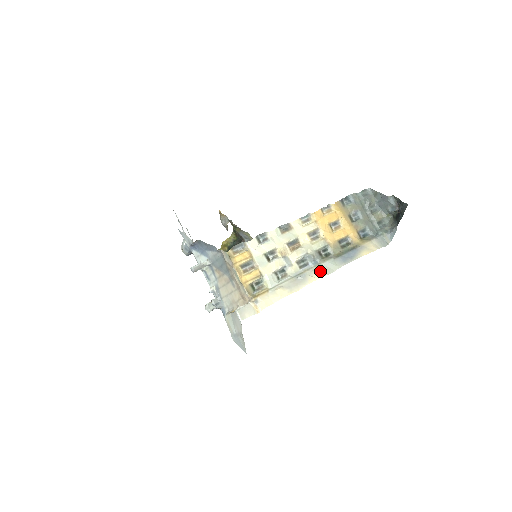
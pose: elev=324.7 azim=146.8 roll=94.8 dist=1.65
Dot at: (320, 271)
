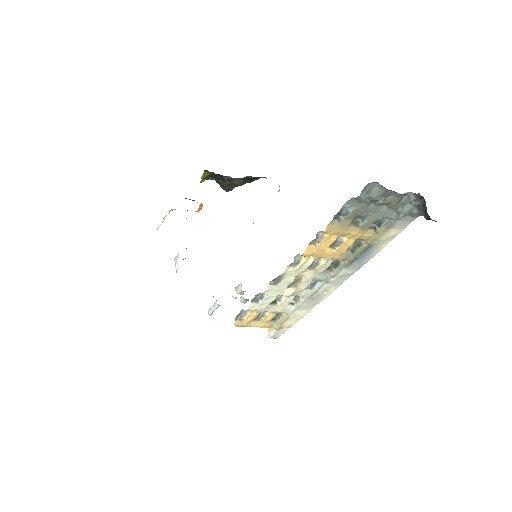
Dot at: (333, 284)
